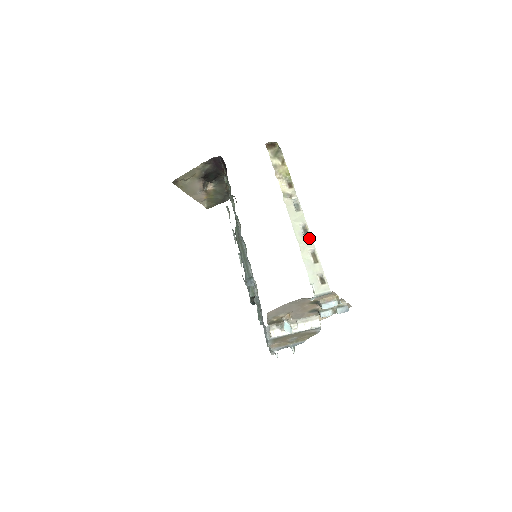
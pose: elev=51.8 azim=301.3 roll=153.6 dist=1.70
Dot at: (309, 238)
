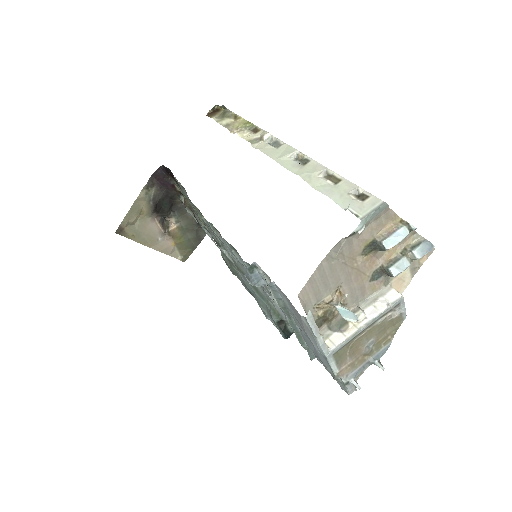
Dot at: (311, 163)
